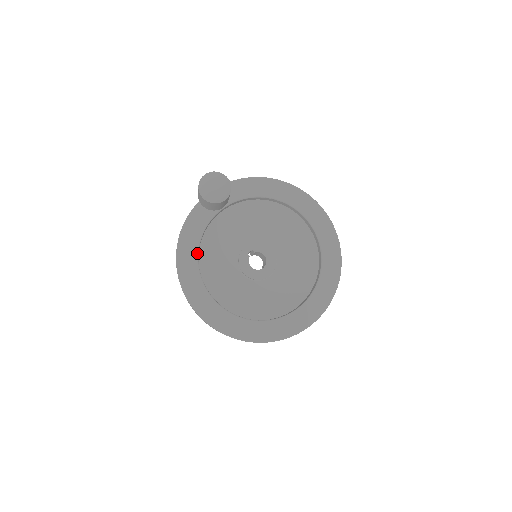
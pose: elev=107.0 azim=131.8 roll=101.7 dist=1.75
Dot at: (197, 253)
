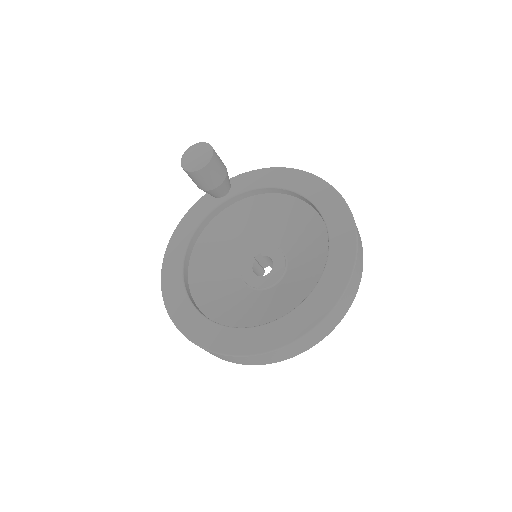
Dot at: (188, 241)
